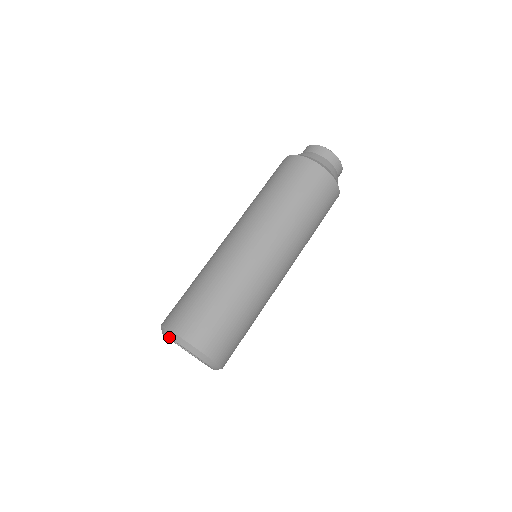
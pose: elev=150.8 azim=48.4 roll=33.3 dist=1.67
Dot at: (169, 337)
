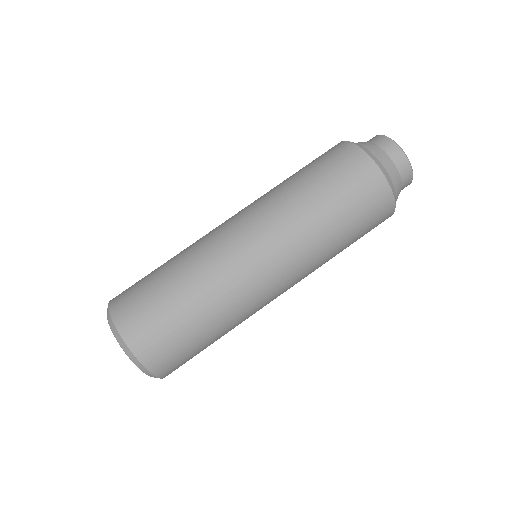
Dot at: occluded
